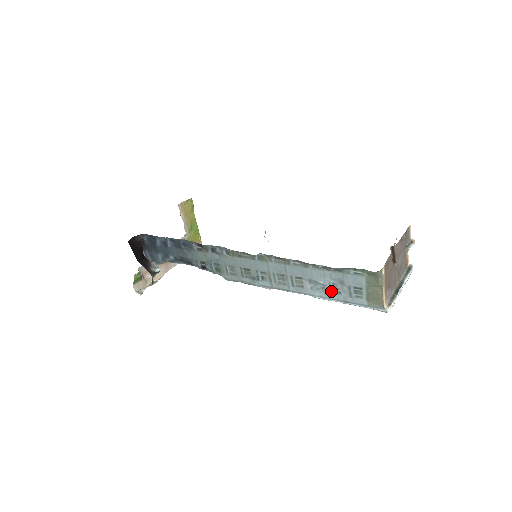
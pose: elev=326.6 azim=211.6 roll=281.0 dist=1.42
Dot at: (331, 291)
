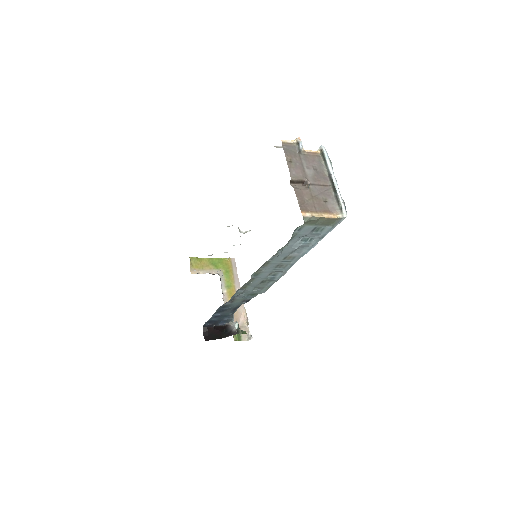
Dot at: (307, 244)
